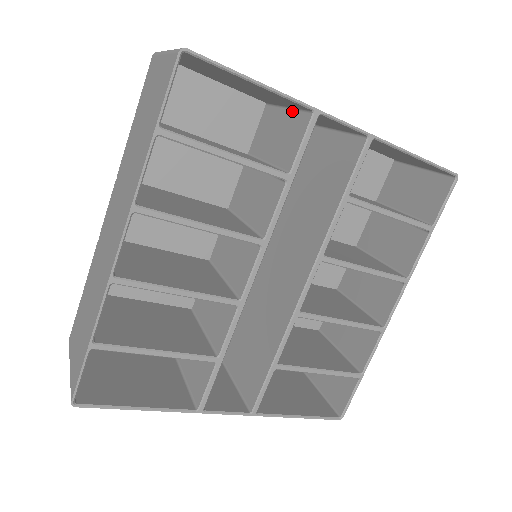
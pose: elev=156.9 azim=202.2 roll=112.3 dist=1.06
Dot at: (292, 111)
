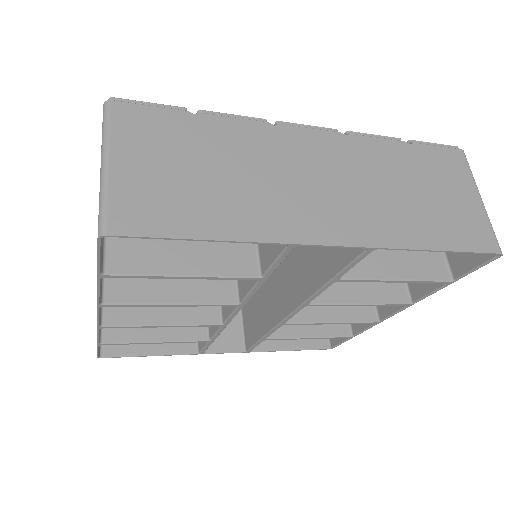
Dot at: (278, 200)
